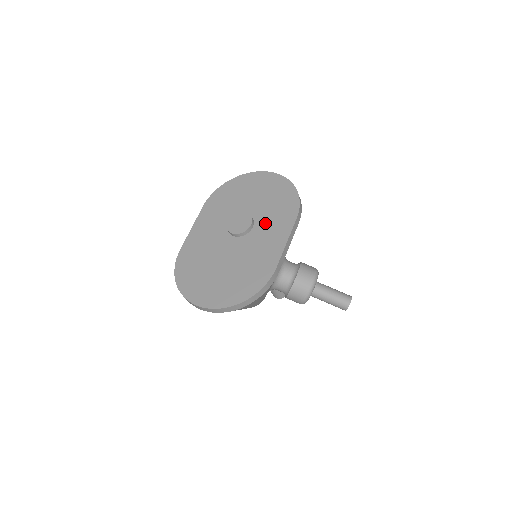
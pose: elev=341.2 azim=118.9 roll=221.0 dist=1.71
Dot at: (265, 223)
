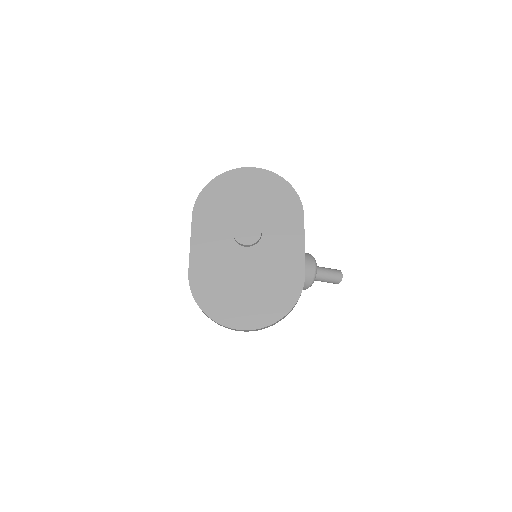
Dot at: (273, 227)
